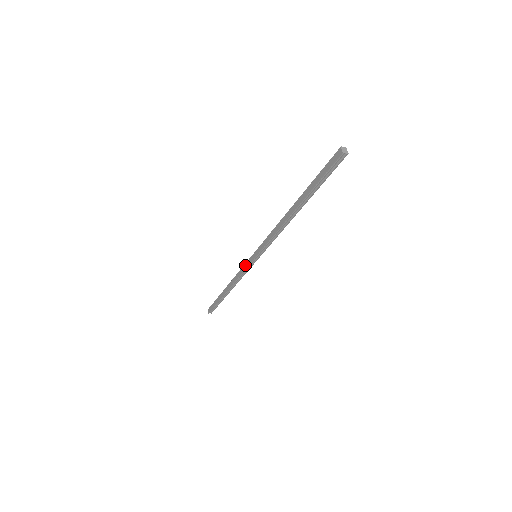
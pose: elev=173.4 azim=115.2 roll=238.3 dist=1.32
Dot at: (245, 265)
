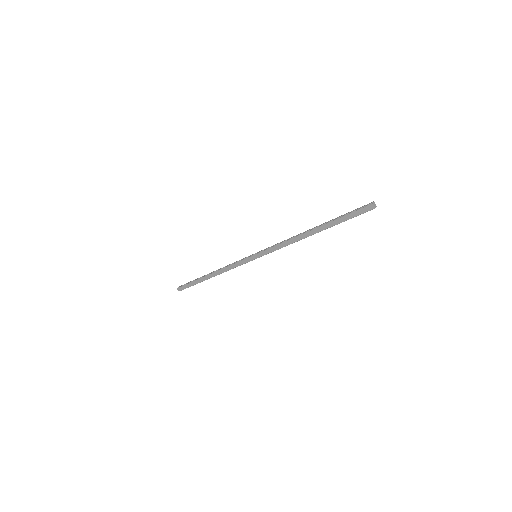
Dot at: (241, 262)
